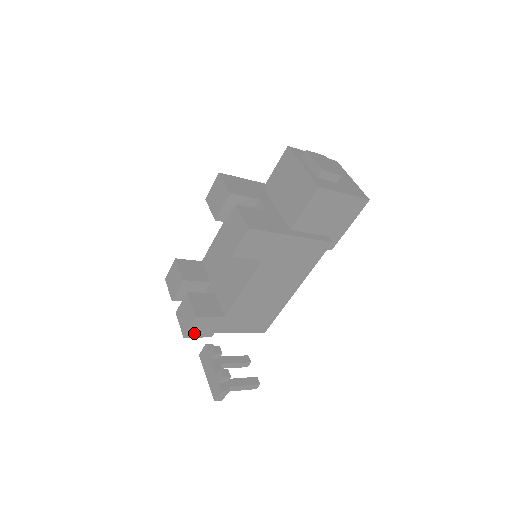
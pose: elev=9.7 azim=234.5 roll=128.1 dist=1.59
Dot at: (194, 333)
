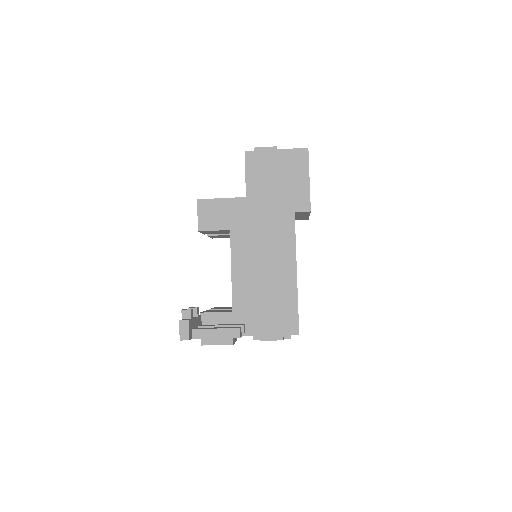
Dot at: occluded
